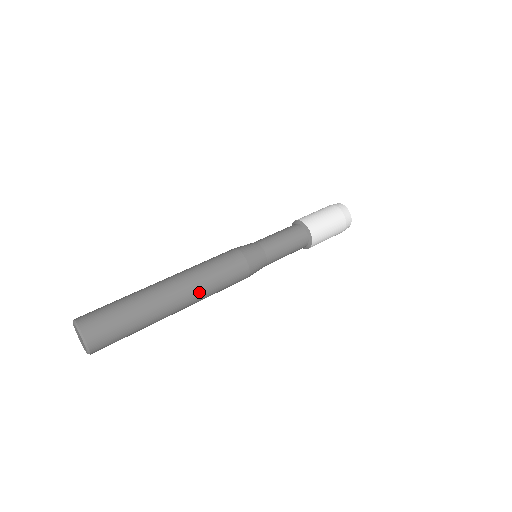
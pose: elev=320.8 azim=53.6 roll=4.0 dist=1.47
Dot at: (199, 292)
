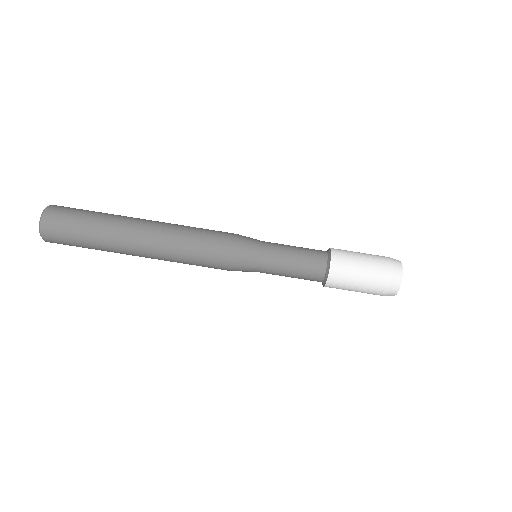
Dot at: (166, 260)
